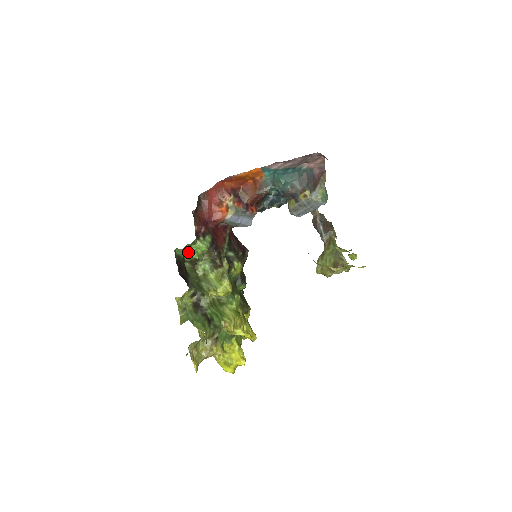
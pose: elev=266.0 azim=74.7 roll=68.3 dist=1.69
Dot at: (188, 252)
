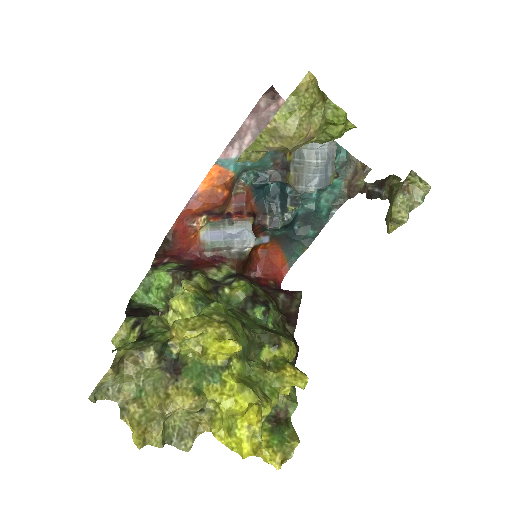
Dot at: (153, 295)
